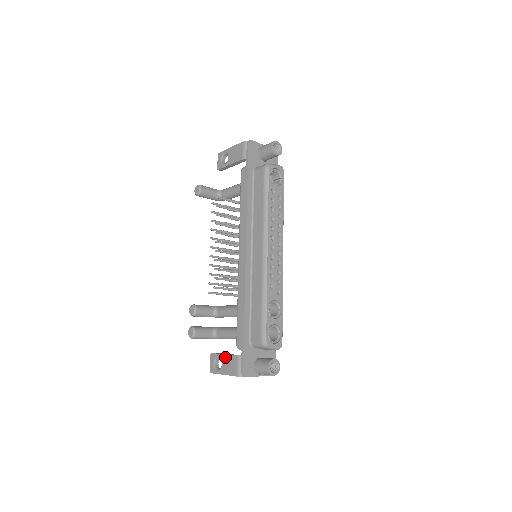
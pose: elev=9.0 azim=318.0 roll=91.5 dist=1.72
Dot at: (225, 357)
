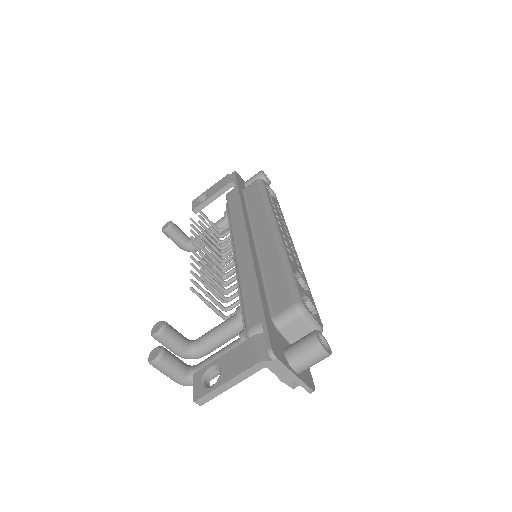
Dot at: (227, 355)
